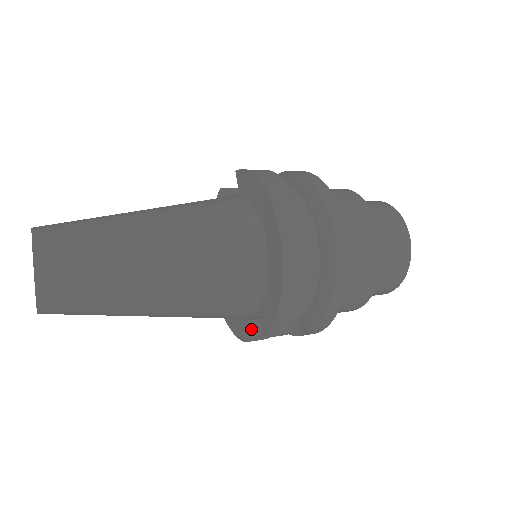
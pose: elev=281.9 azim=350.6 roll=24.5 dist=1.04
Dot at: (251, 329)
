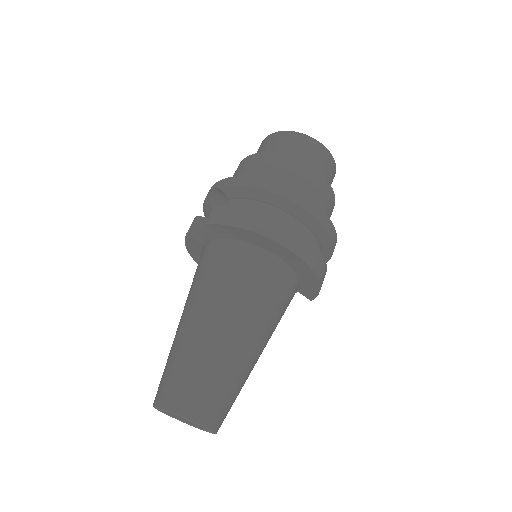
Dot at: occluded
